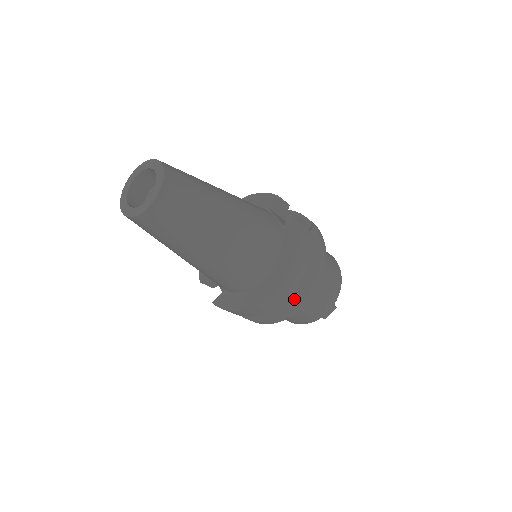
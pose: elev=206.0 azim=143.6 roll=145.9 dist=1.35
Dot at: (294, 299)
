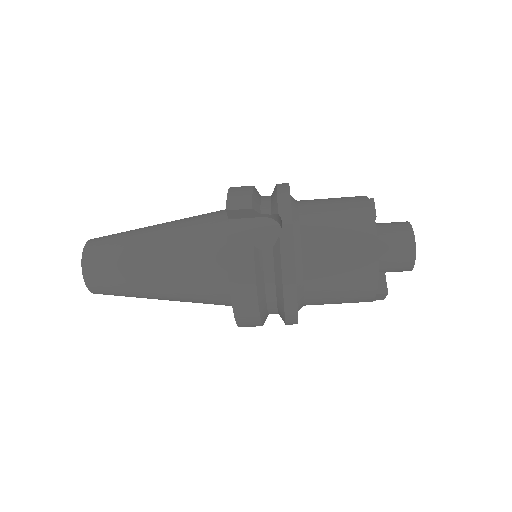
Dot at: (281, 317)
